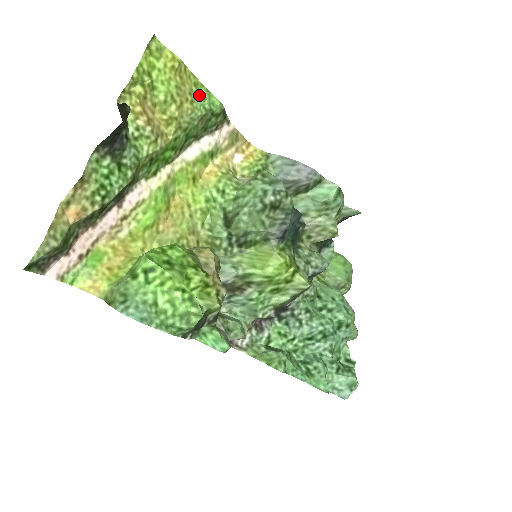
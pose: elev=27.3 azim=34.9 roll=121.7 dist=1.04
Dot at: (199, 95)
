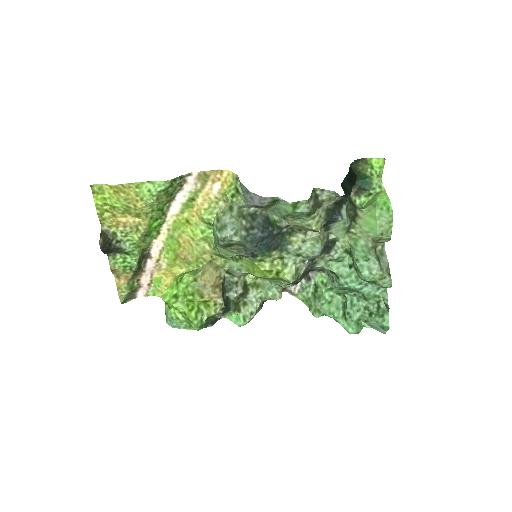
Dot at: (144, 190)
